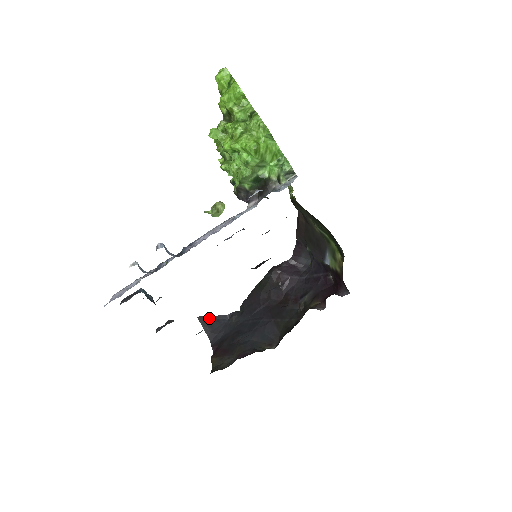
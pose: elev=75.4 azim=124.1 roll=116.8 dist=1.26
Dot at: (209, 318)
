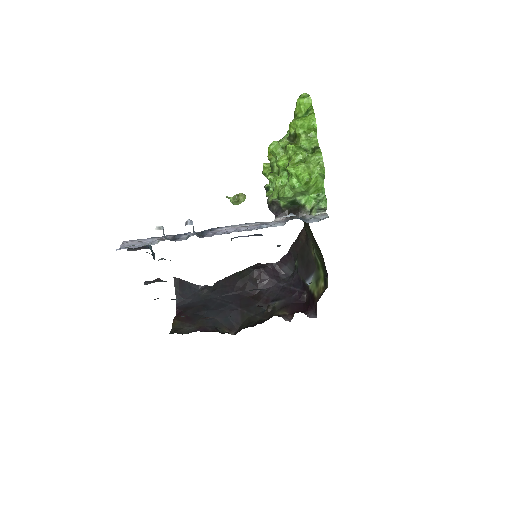
Dot at: (183, 282)
